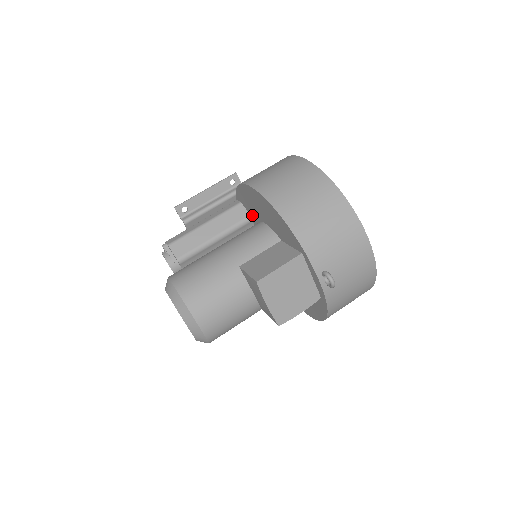
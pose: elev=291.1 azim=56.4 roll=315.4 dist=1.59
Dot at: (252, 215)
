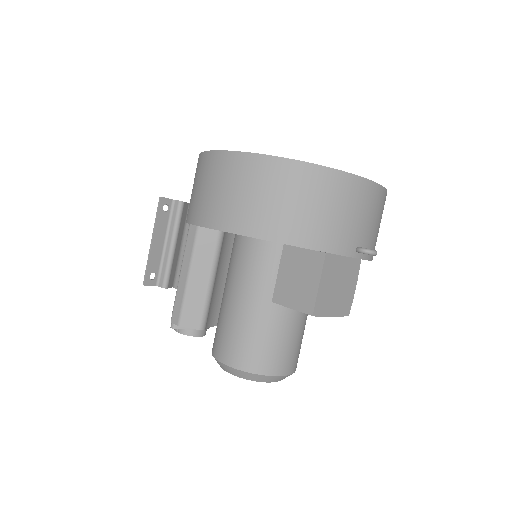
Dot at: occluded
